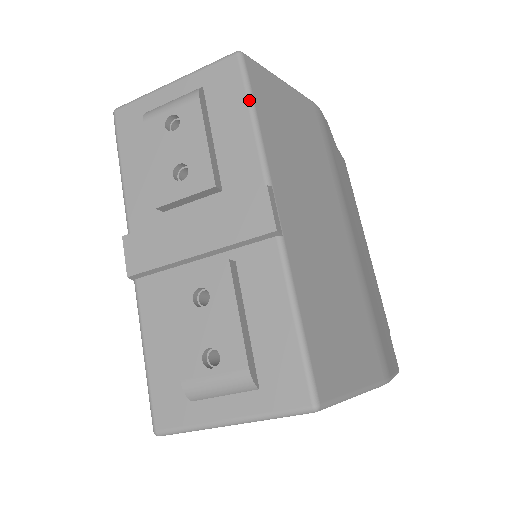
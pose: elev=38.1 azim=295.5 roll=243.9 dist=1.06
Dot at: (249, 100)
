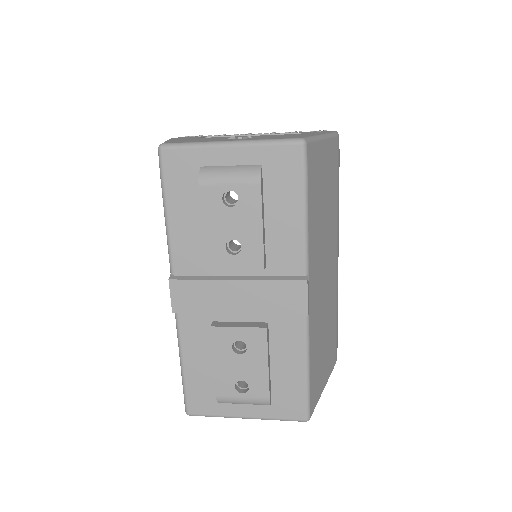
Dot at: (305, 196)
